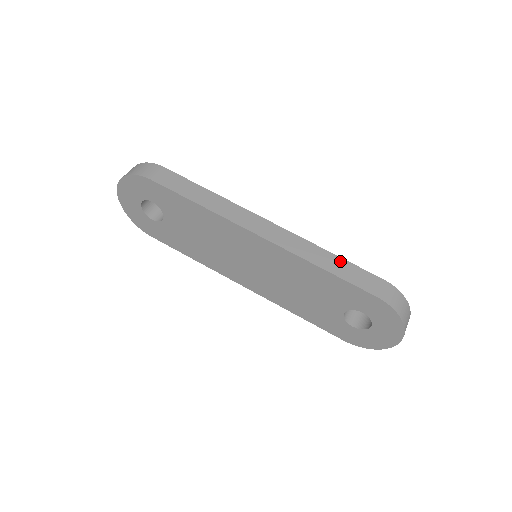
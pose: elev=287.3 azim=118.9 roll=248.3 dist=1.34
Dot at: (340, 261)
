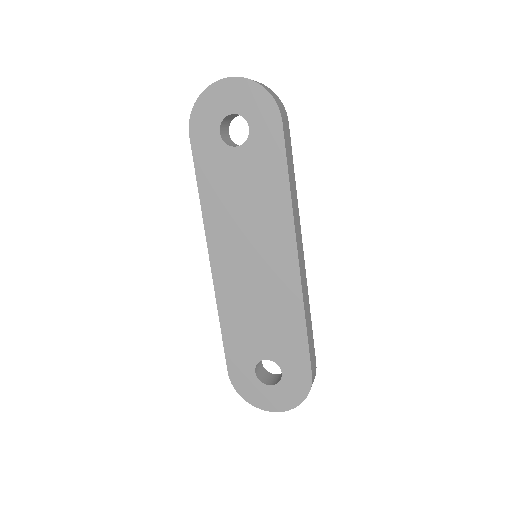
Dot at: (311, 327)
